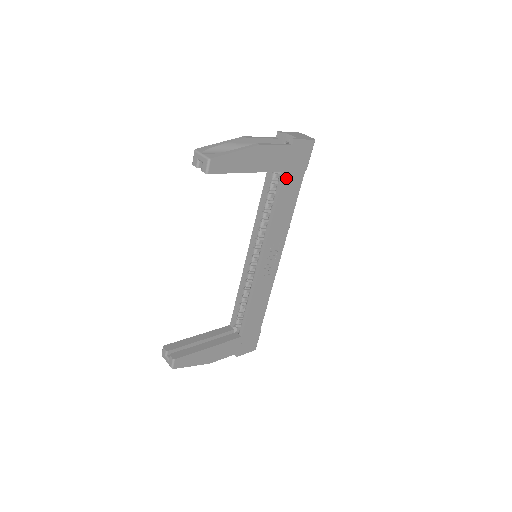
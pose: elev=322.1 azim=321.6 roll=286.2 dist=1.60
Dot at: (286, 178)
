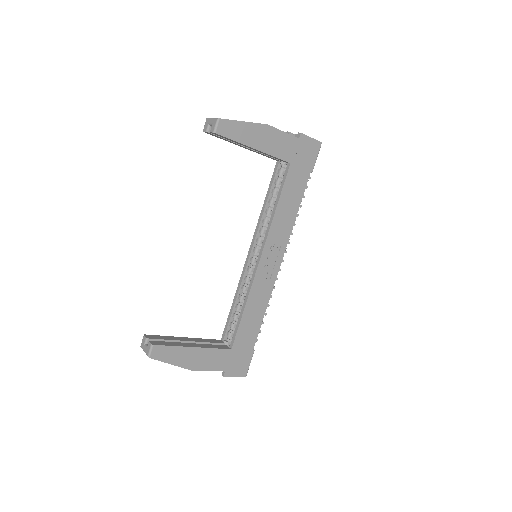
Dot at: (291, 171)
